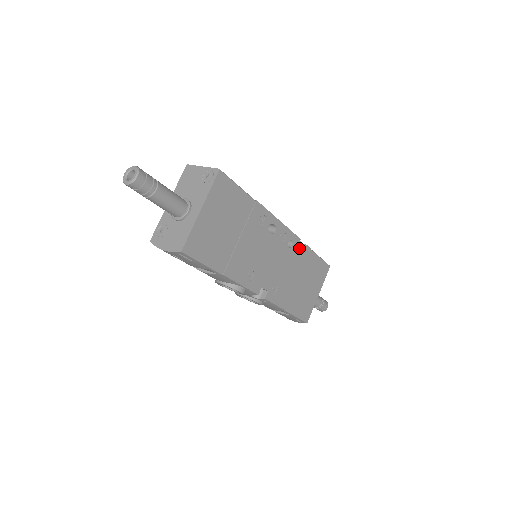
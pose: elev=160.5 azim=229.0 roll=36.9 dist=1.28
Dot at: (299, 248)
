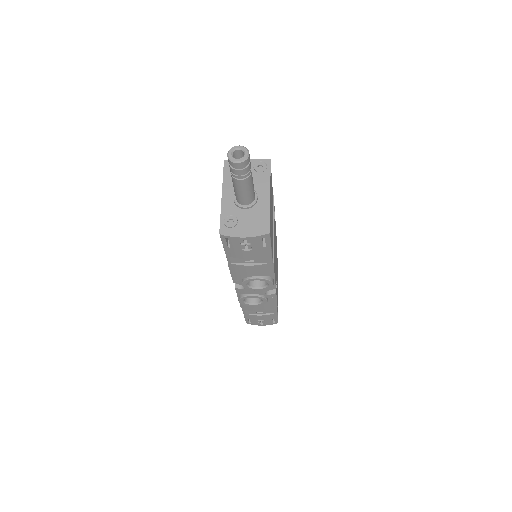
Dot at: occluded
